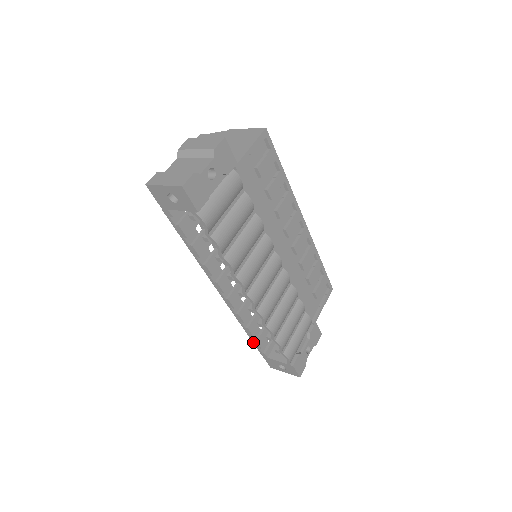
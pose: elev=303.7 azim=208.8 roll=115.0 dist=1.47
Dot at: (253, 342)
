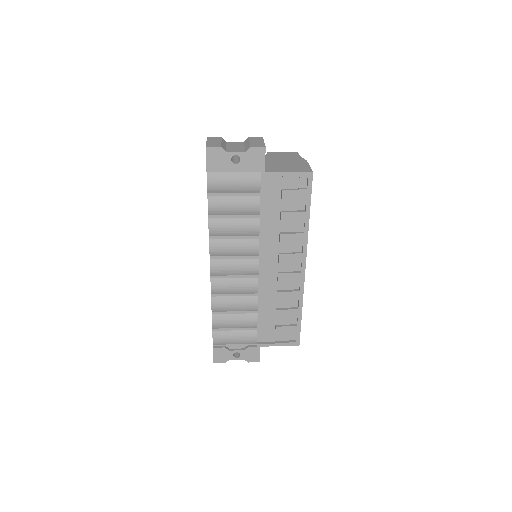
Dot at: occluded
